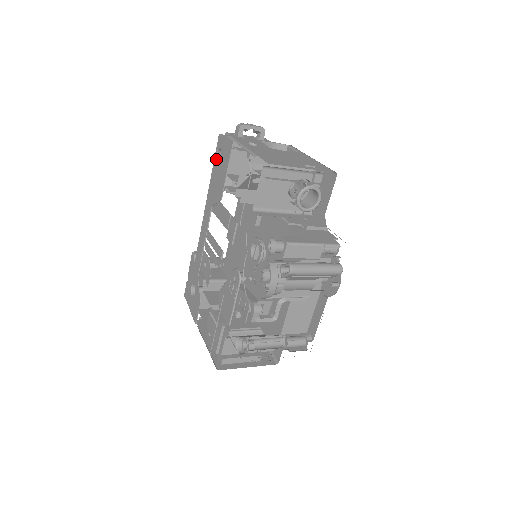
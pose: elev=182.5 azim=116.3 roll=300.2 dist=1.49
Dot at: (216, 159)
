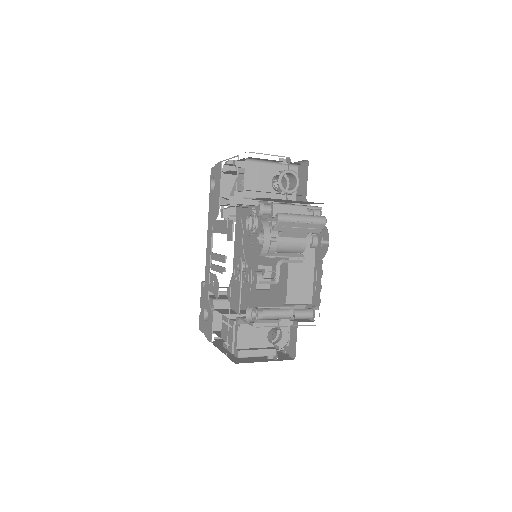
Dot at: (211, 188)
